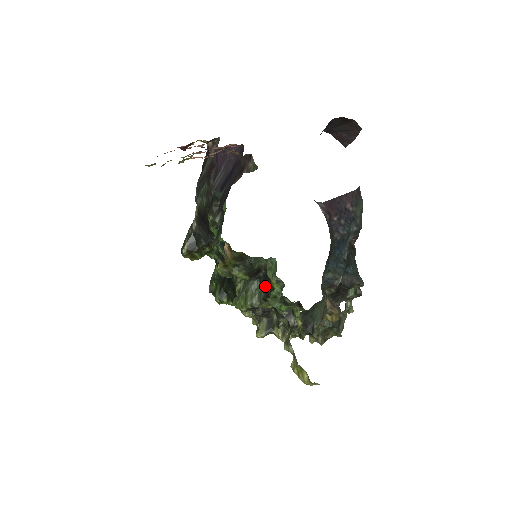
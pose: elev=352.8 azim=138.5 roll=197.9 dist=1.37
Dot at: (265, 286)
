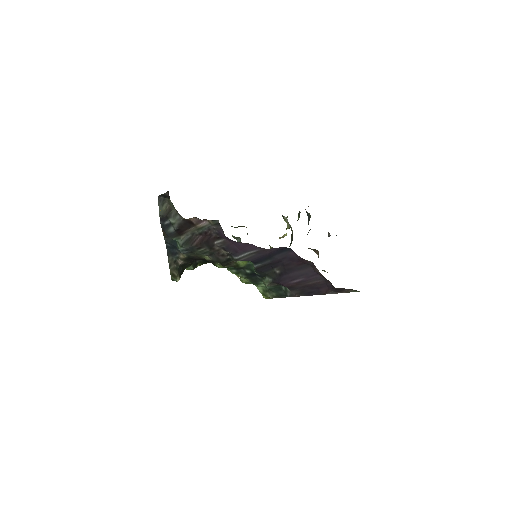
Dot at: occluded
